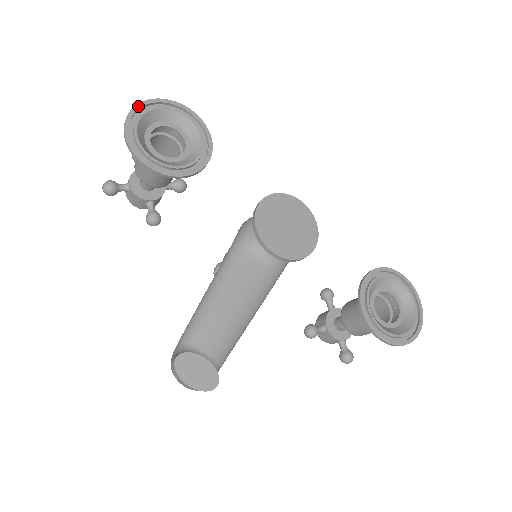
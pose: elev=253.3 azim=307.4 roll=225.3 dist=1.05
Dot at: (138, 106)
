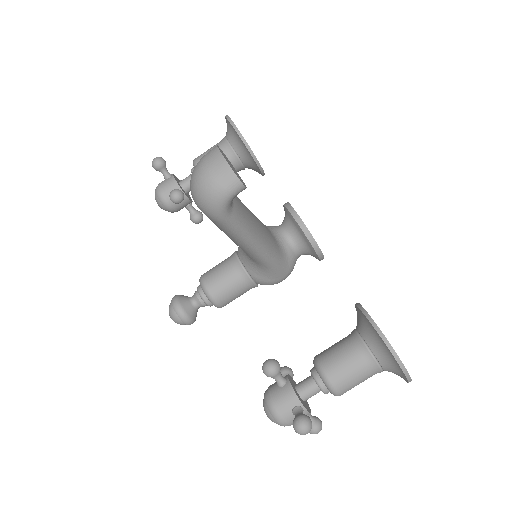
Dot at: occluded
